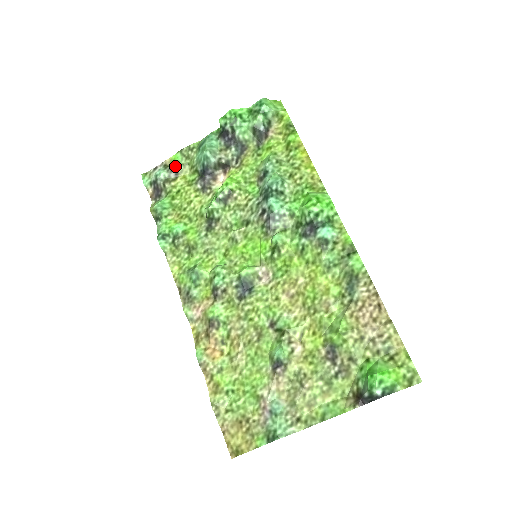
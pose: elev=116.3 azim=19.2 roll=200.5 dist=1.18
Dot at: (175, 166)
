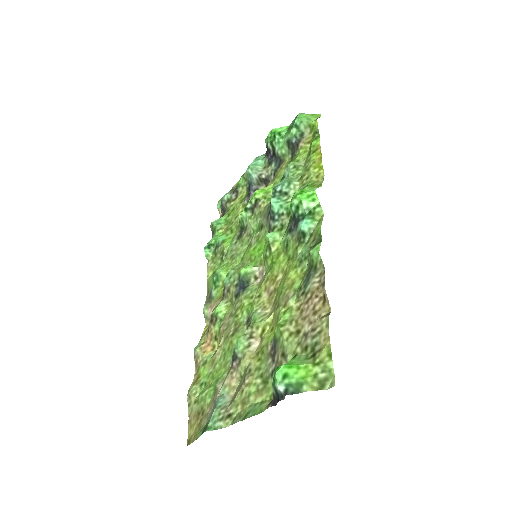
Dot at: (237, 188)
